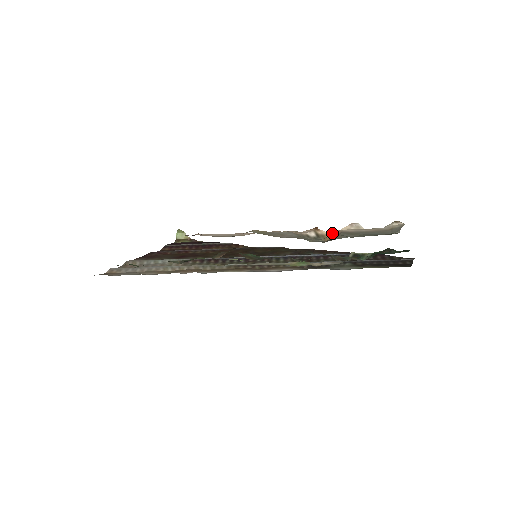
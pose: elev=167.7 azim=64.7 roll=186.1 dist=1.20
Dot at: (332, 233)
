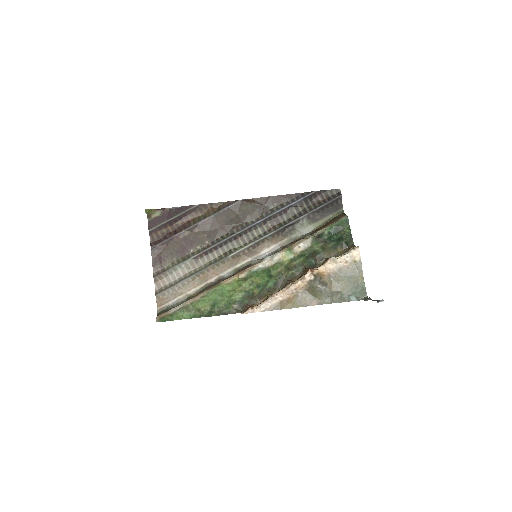
Dot at: (322, 271)
